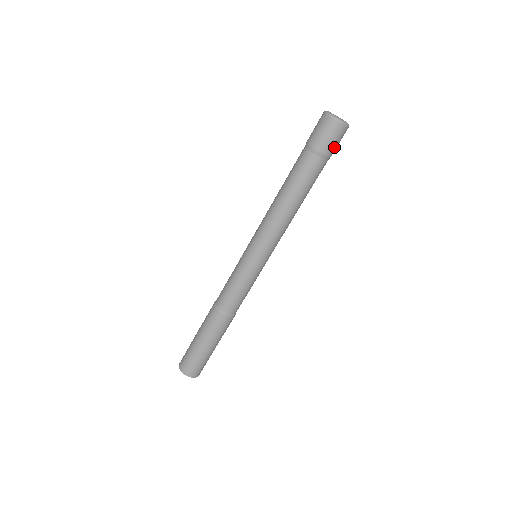
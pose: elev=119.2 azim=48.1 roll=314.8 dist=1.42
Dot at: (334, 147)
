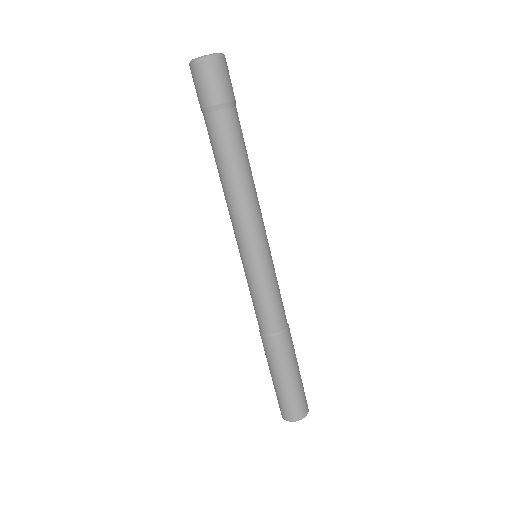
Dot at: (231, 87)
